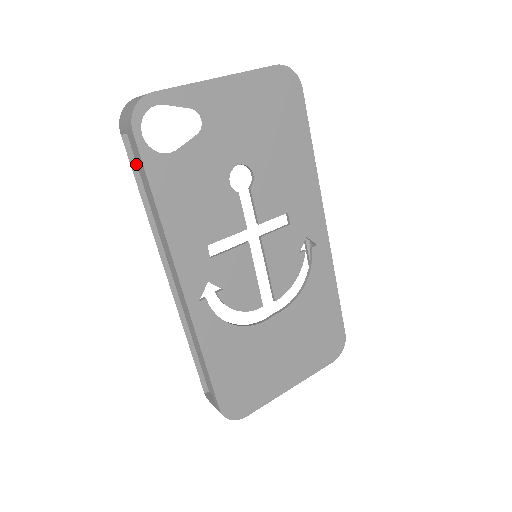
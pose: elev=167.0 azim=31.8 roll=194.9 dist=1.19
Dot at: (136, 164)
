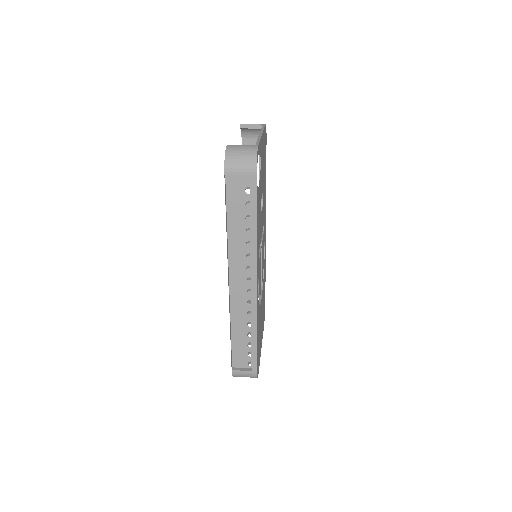
Dot at: (226, 196)
